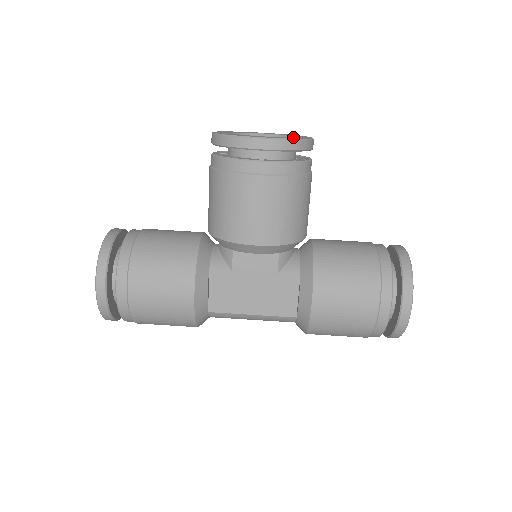
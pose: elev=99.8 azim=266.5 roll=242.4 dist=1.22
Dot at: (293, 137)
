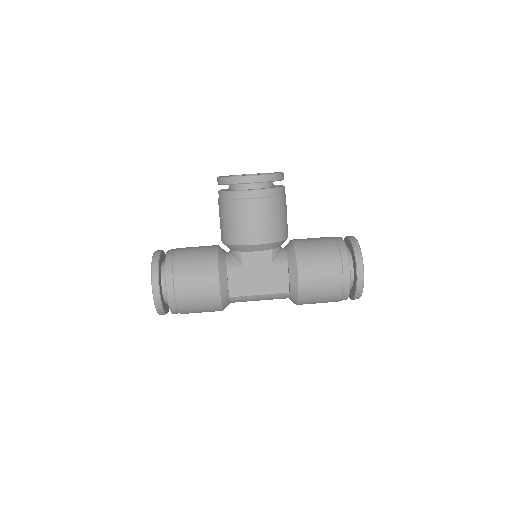
Dot at: (270, 173)
